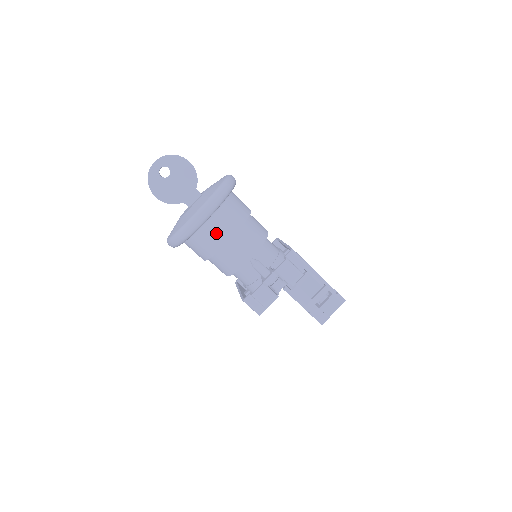
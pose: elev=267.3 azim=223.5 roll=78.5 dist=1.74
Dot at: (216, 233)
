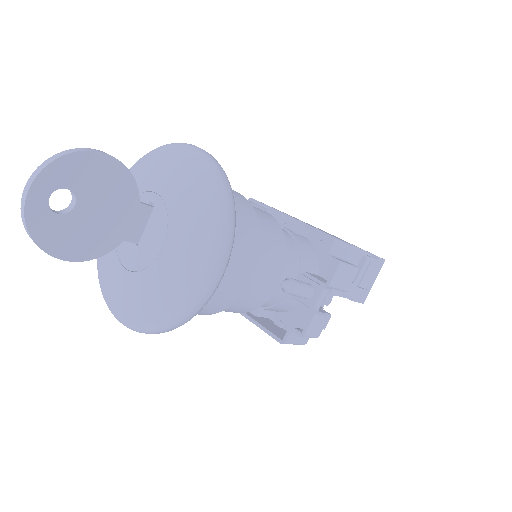
Dot at: (229, 281)
